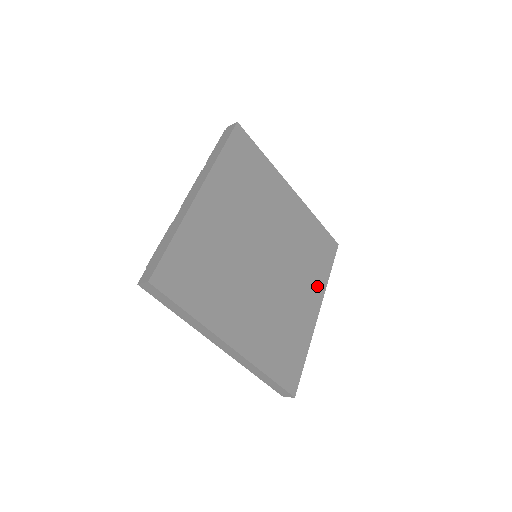
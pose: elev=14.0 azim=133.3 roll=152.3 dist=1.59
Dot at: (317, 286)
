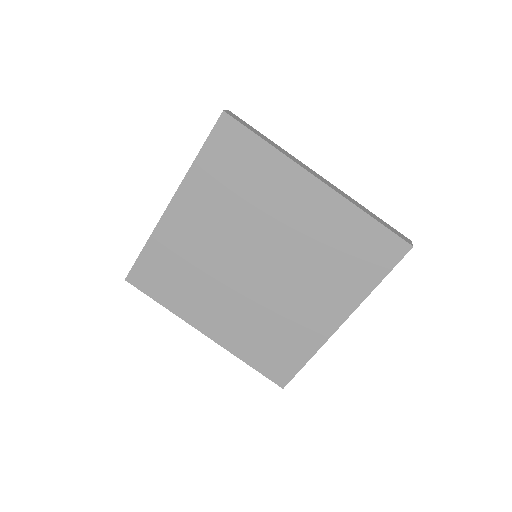
Dot at: (345, 296)
